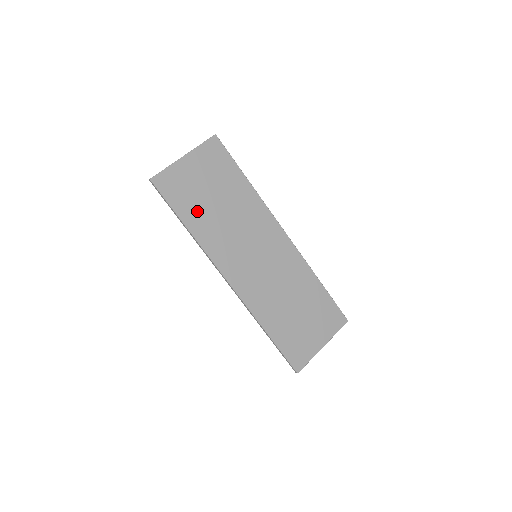
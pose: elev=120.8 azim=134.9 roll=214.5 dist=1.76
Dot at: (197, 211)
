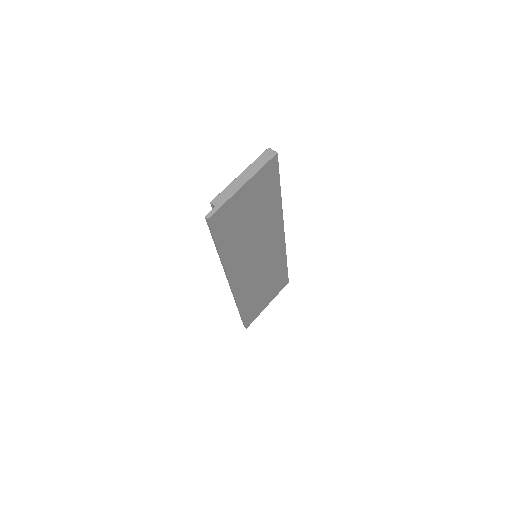
Dot at: (234, 237)
